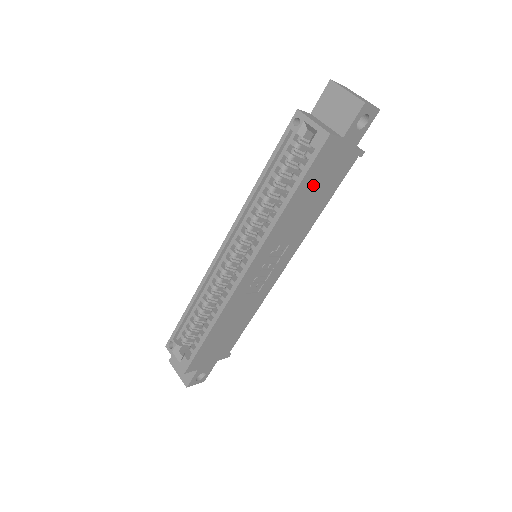
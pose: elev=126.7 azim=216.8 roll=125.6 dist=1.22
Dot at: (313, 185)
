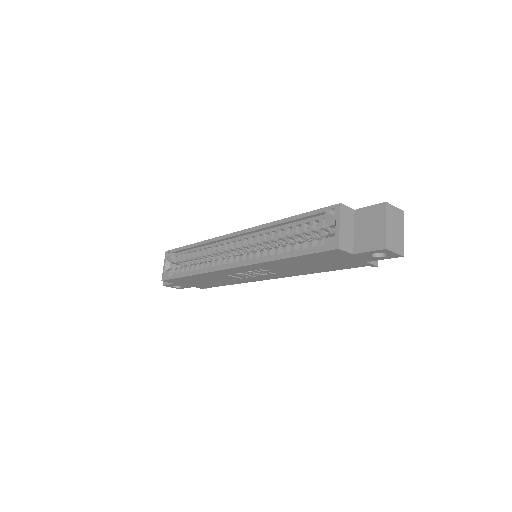
Dot at: (312, 261)
